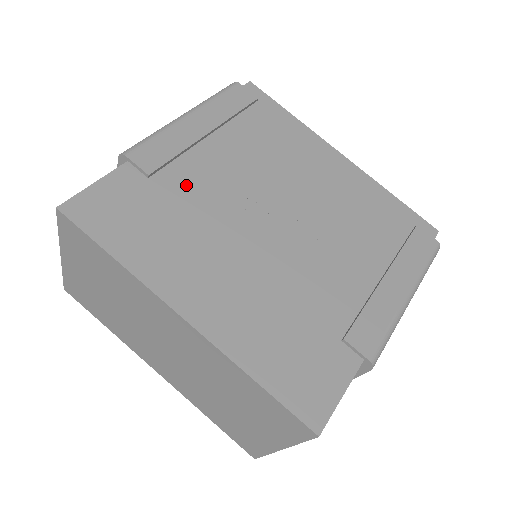
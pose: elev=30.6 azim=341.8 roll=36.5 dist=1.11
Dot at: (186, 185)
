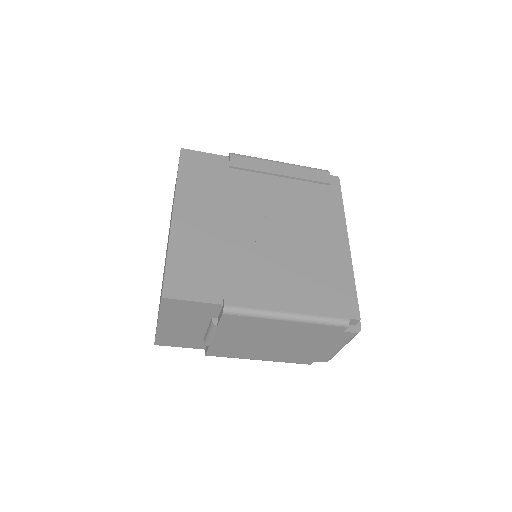
Dot at: (241, 182)
